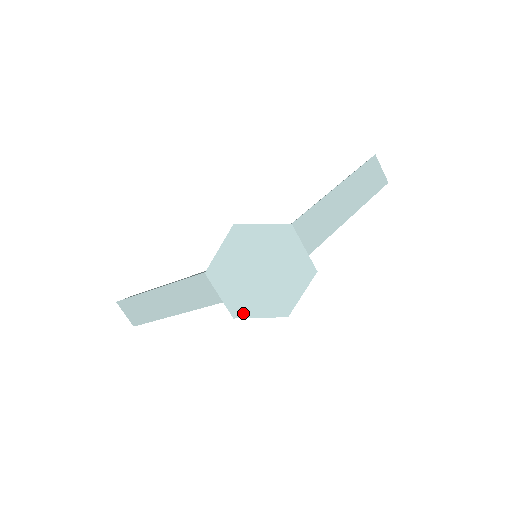
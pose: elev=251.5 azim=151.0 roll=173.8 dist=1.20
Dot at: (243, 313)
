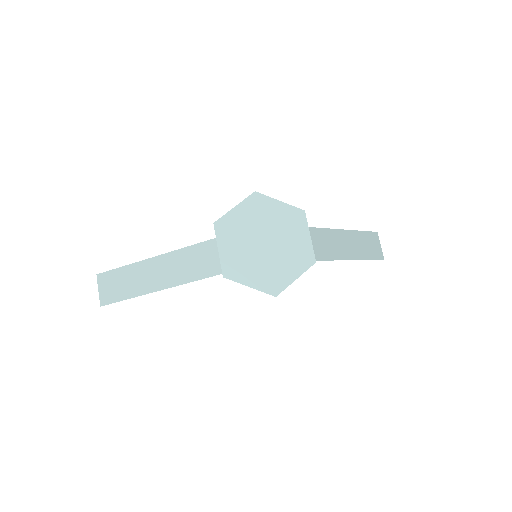
Dot at: (234, 275)
